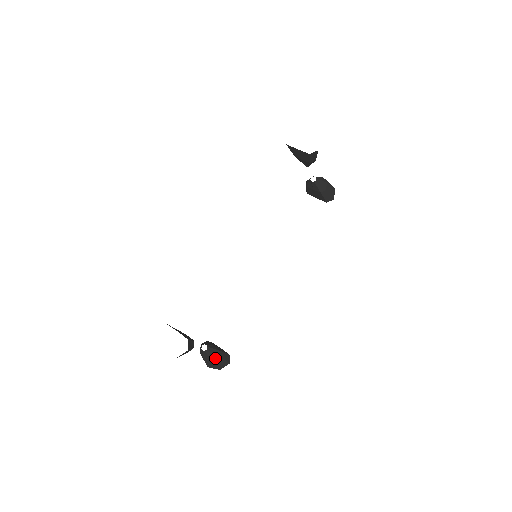
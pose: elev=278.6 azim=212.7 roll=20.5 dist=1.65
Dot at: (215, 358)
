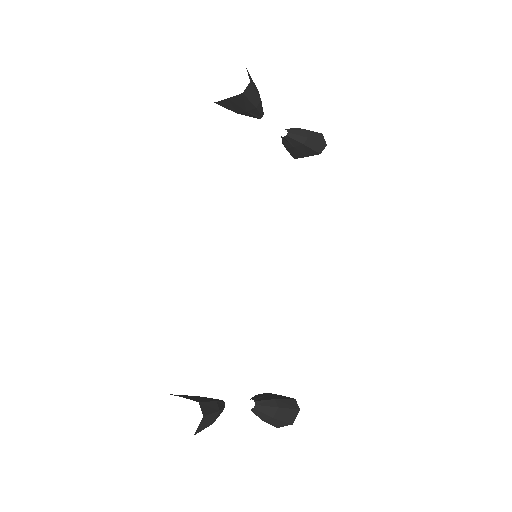
Dot at: (274, 412)
